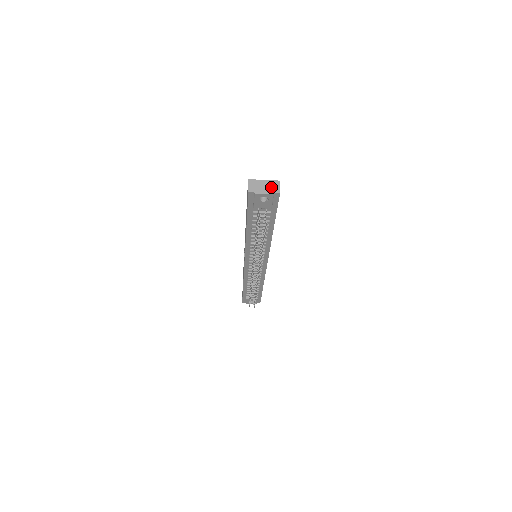
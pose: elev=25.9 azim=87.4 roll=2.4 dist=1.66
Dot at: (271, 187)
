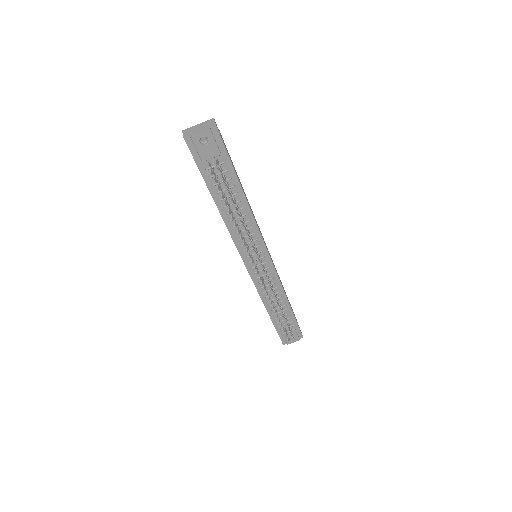
Dot at: (206, 125)
